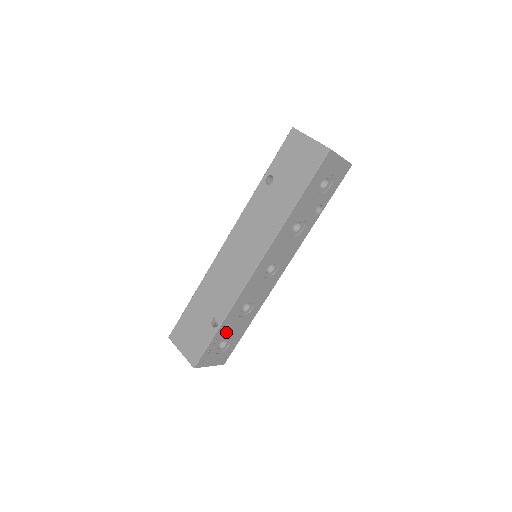
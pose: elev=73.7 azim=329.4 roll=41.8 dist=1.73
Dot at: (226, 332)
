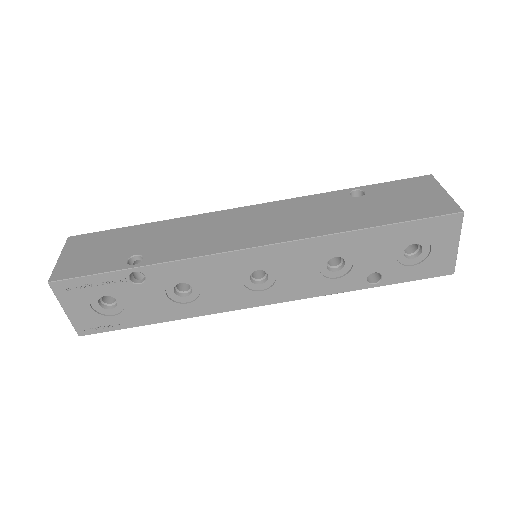
Dot at: (131, 289)
